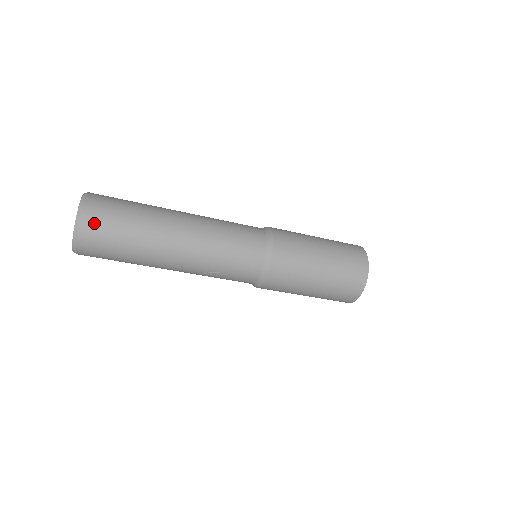
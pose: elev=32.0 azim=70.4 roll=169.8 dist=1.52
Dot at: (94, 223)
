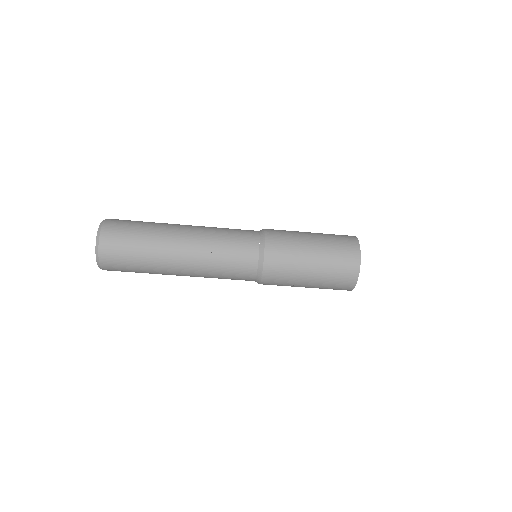
Dot at: (114, 224)
